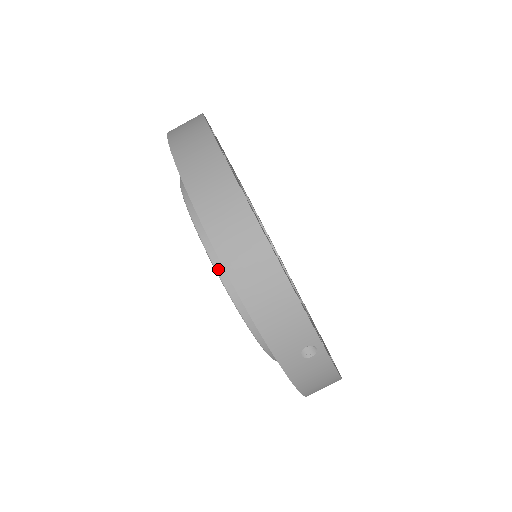
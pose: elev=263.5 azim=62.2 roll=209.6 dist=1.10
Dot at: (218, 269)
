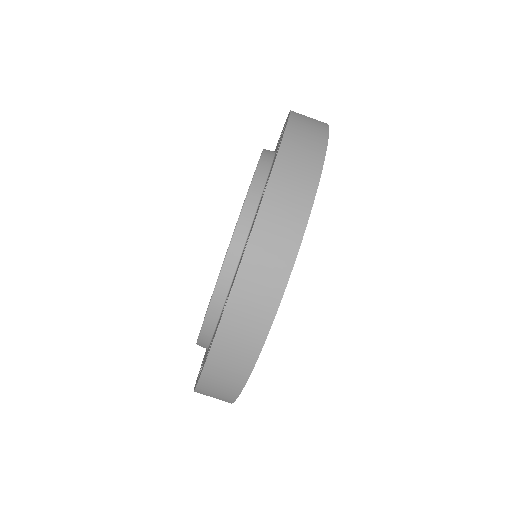
Dot at: (207, 321)
